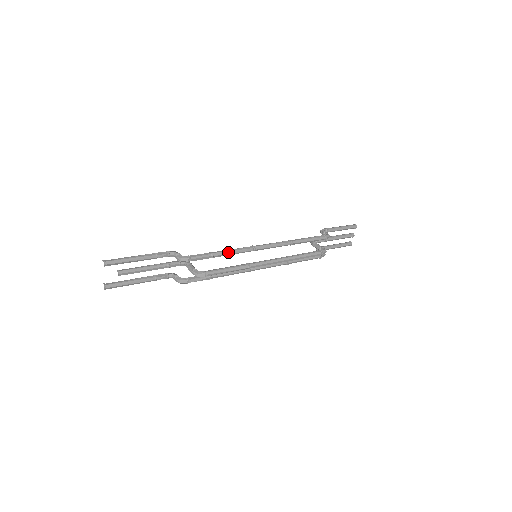
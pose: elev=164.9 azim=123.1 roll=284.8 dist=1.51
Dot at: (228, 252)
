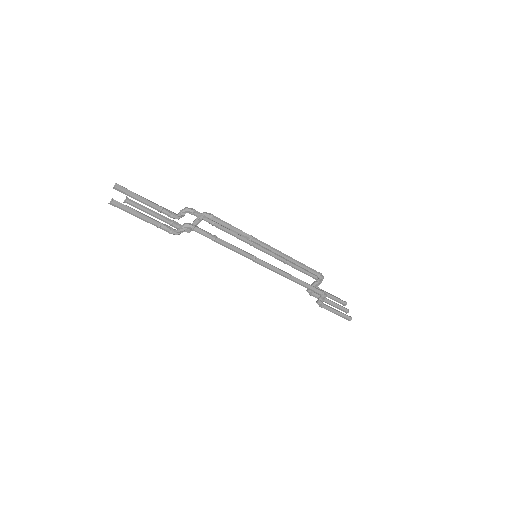
Dot at: occluded
